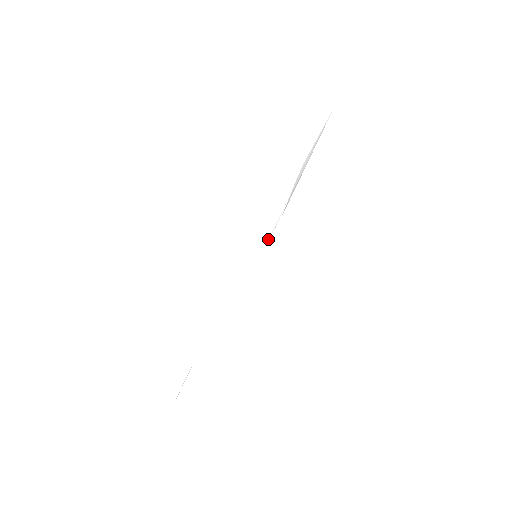
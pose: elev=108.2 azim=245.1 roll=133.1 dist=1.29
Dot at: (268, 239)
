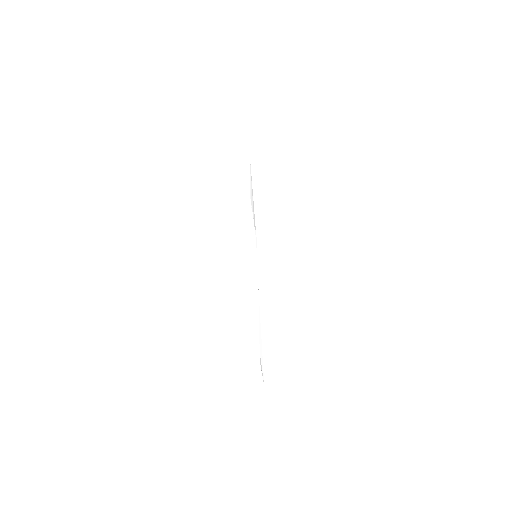
Dot at: occluded
